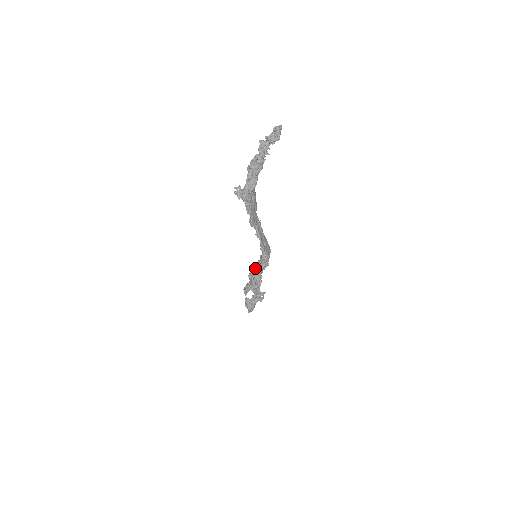
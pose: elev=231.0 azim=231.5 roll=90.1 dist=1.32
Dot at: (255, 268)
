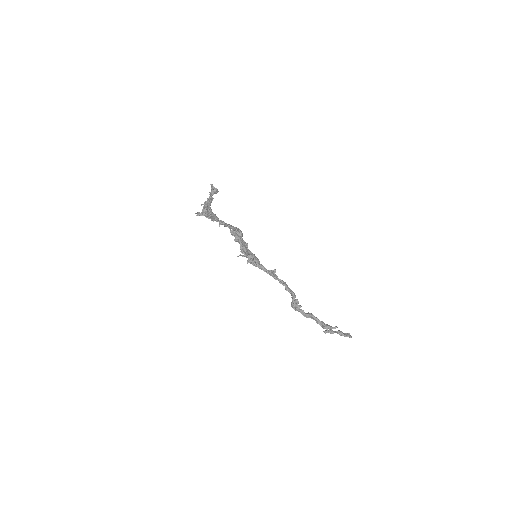
Dot at: occluded
